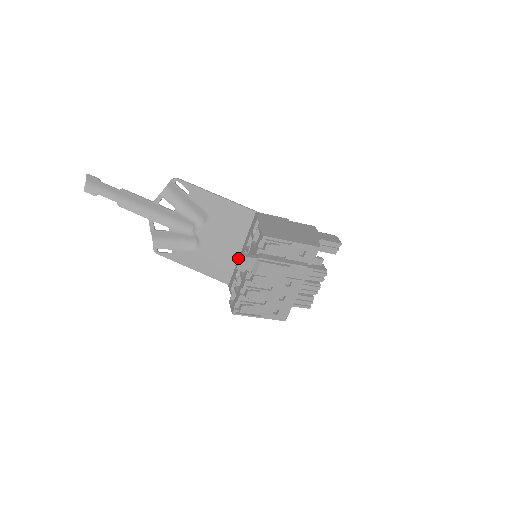
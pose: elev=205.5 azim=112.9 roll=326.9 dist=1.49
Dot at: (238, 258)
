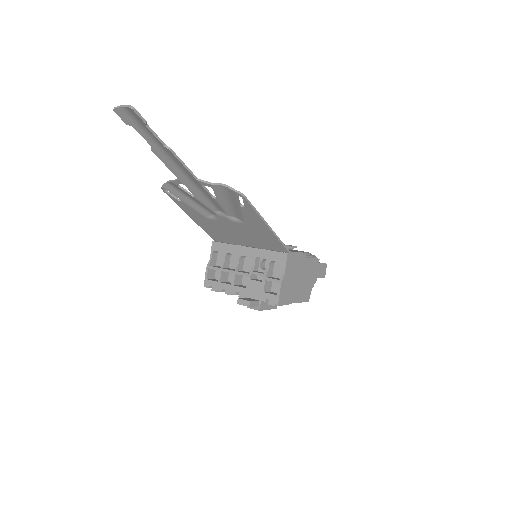
Dot at: (245, 301)
